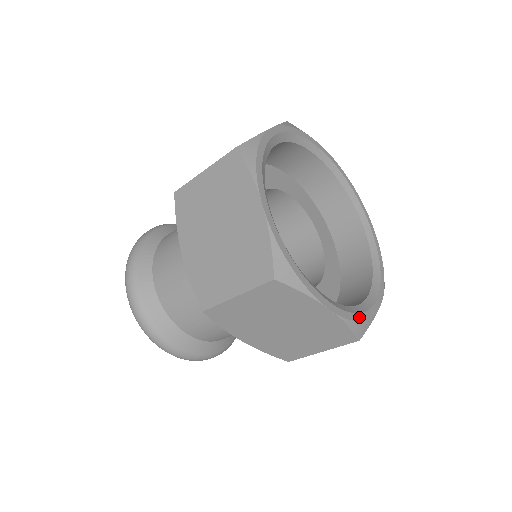
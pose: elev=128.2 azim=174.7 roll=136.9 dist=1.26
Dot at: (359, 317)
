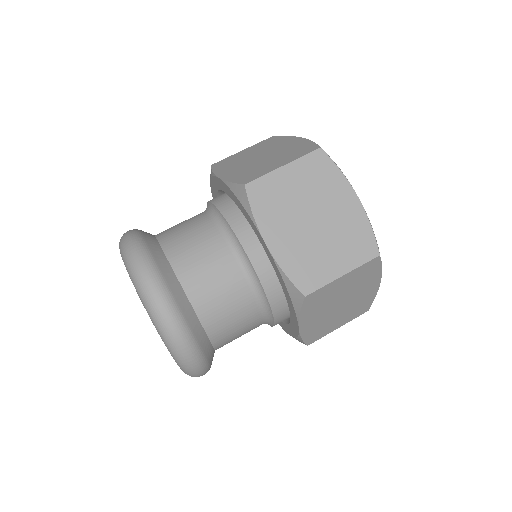
Dot at: occluded
